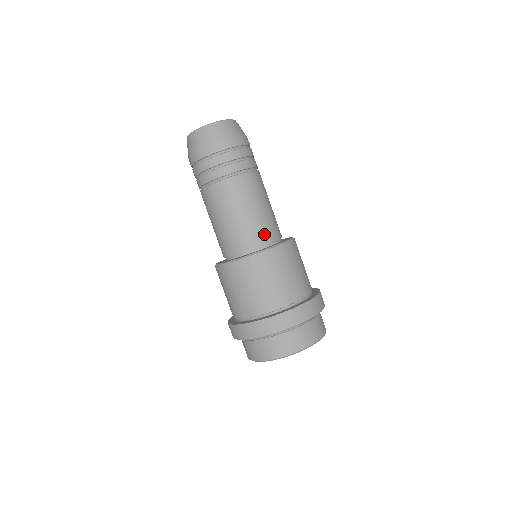
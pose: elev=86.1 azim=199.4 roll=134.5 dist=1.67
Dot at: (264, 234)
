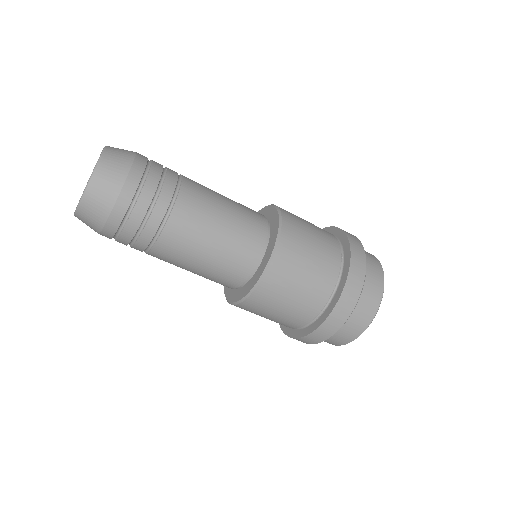
Dot at: (244, 260)
